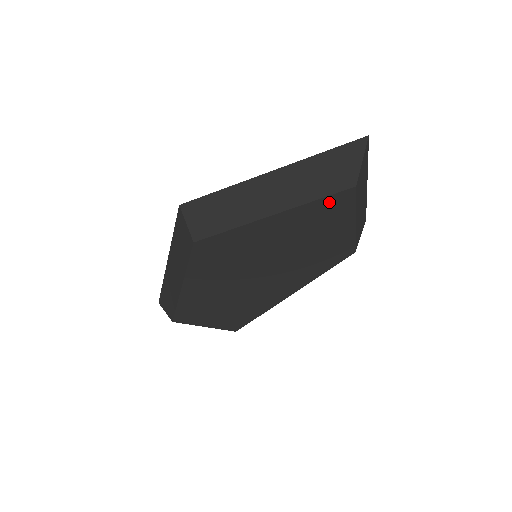
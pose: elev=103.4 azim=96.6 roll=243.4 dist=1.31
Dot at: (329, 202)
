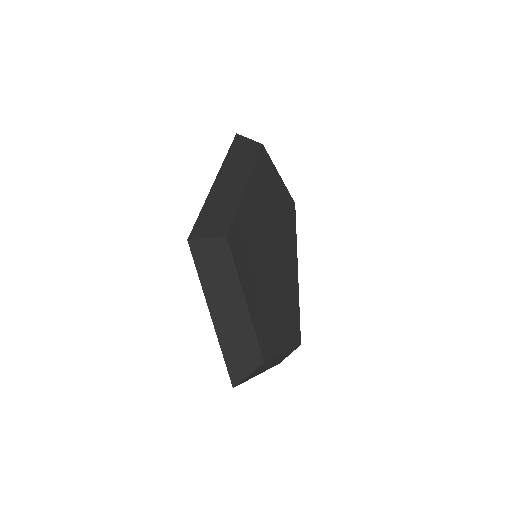
Dot at: (261, 162)
